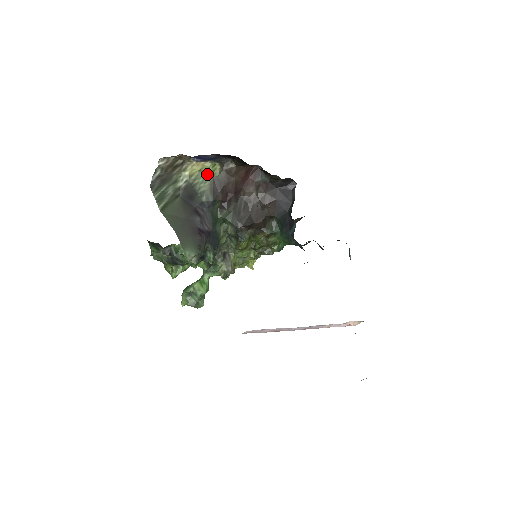
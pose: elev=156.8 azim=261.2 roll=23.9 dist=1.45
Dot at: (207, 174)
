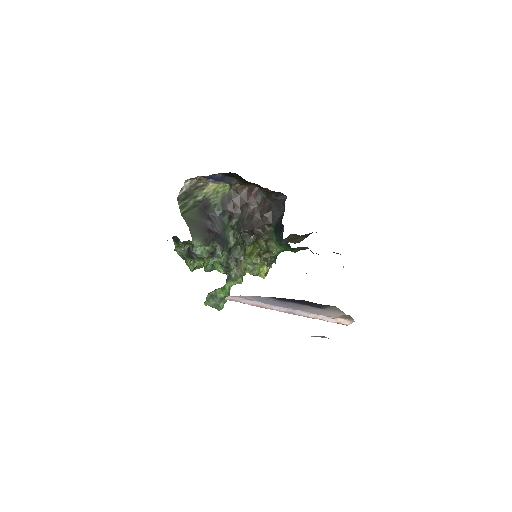
Dot at: (220, 192)
